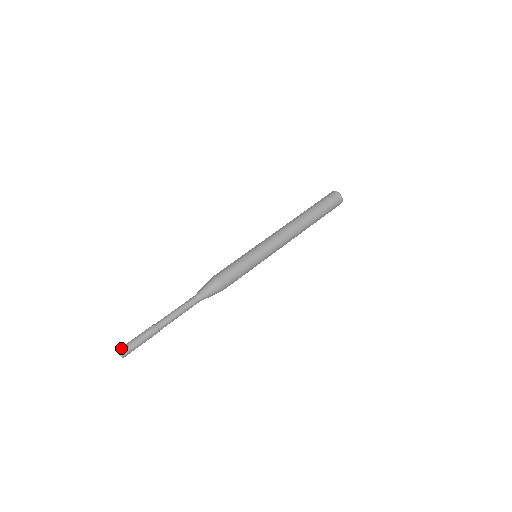
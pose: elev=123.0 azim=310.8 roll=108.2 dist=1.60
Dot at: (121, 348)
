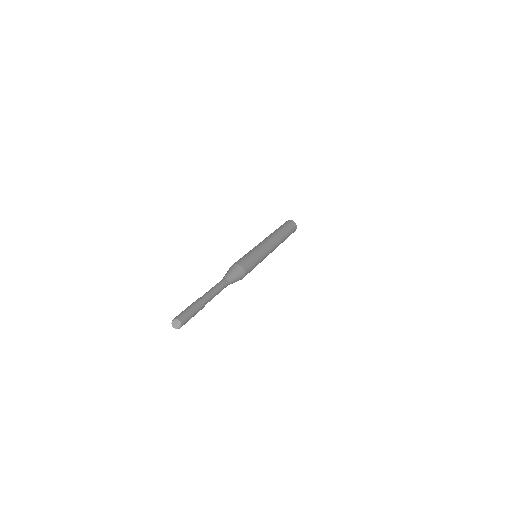
Dot at: (175, 317)
